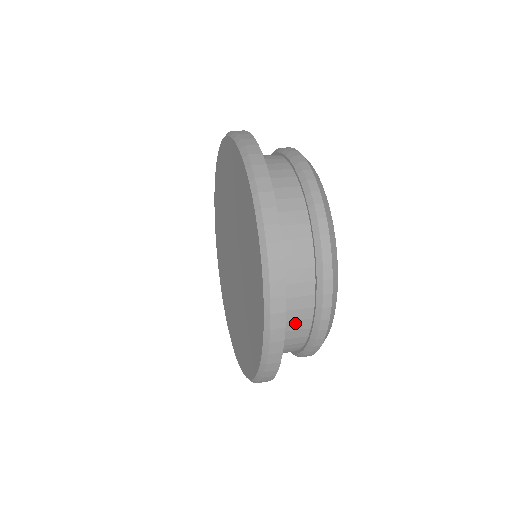
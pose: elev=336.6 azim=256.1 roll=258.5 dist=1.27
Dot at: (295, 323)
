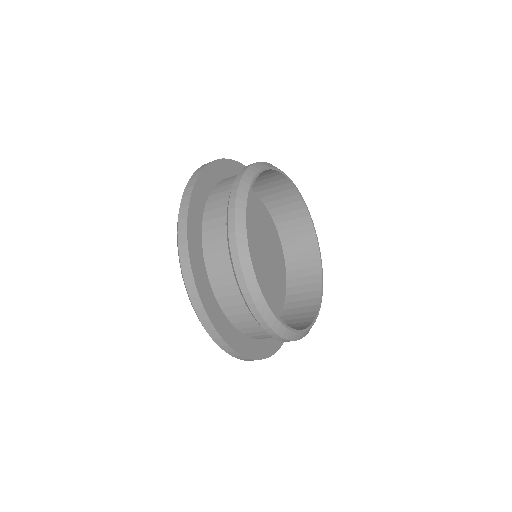
Dot at: (231, 299)
